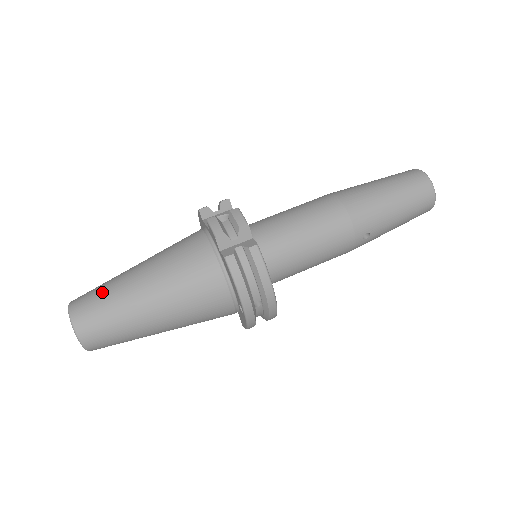
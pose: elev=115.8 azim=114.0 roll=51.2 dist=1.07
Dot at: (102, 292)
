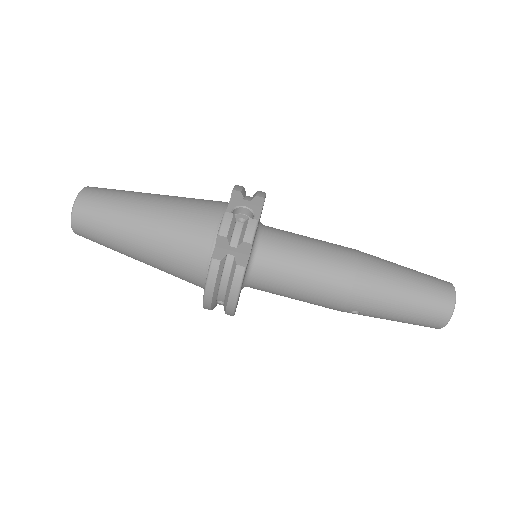
Dot at: (110, 202)
